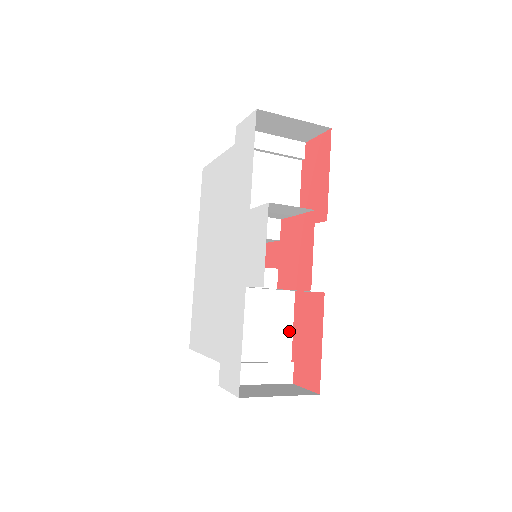
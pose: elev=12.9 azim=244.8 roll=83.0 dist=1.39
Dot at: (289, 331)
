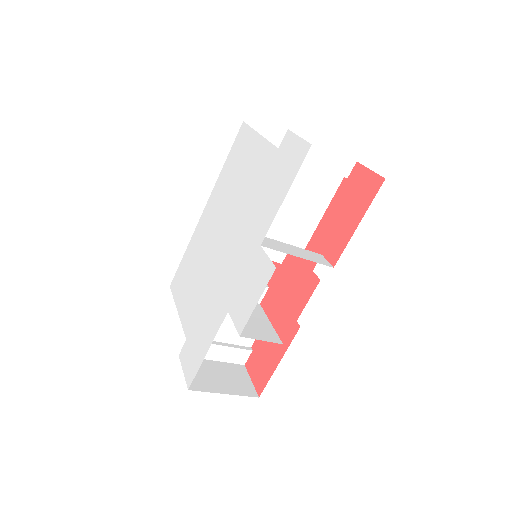
Dot at: occluded
